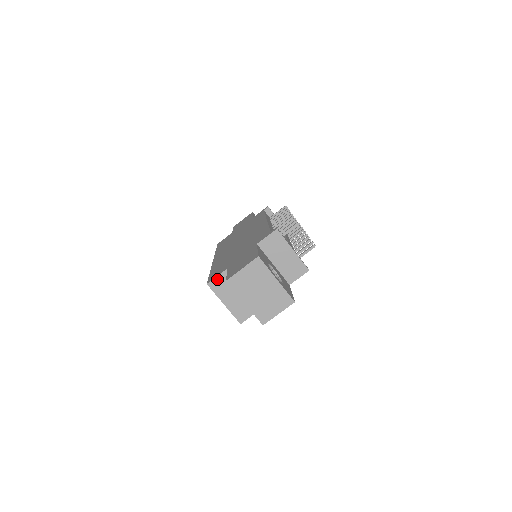
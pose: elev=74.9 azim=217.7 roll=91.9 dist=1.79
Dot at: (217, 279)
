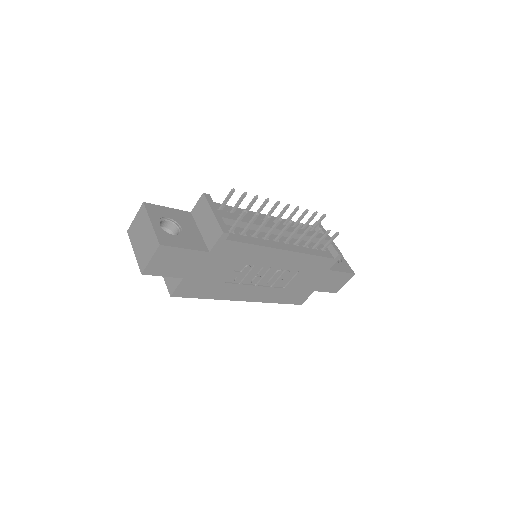
Dot at: occluded
